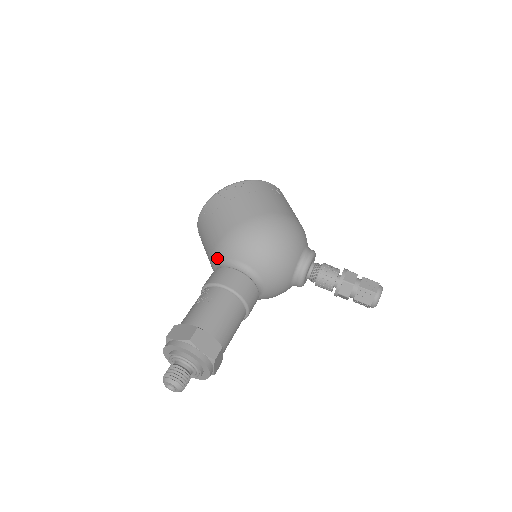
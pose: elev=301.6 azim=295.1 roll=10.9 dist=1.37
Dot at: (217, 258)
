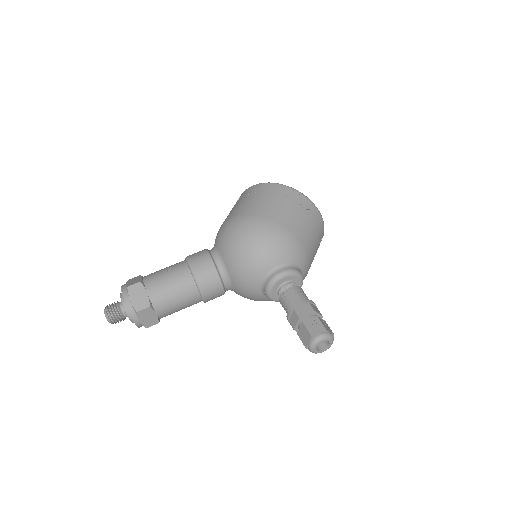
Dot at: occluded
